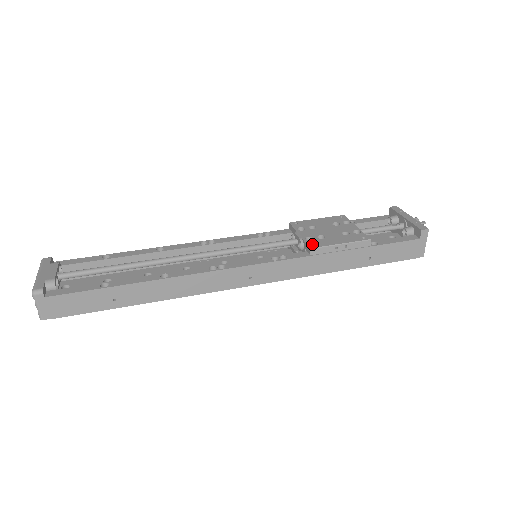
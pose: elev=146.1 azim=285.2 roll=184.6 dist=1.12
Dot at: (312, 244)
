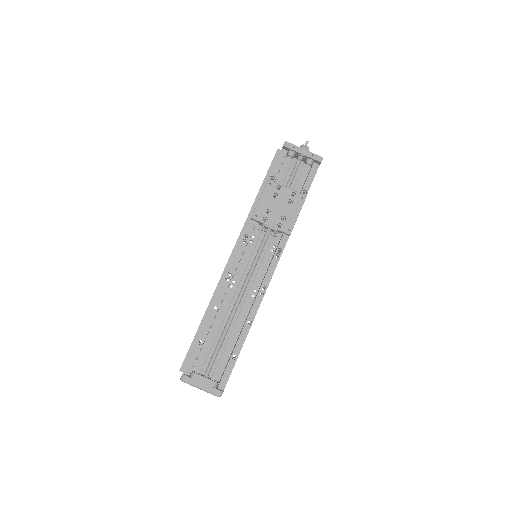
Dot at: (287, 230)
